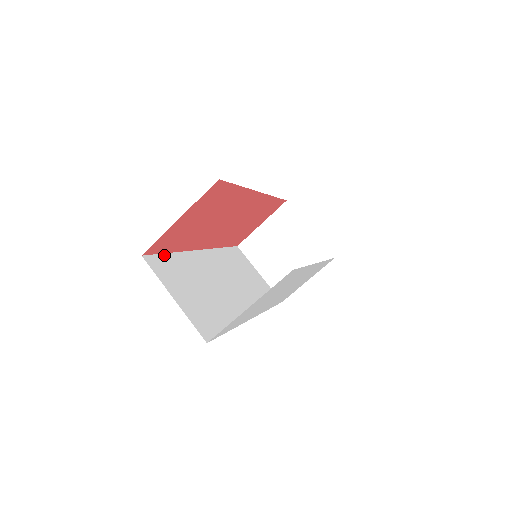
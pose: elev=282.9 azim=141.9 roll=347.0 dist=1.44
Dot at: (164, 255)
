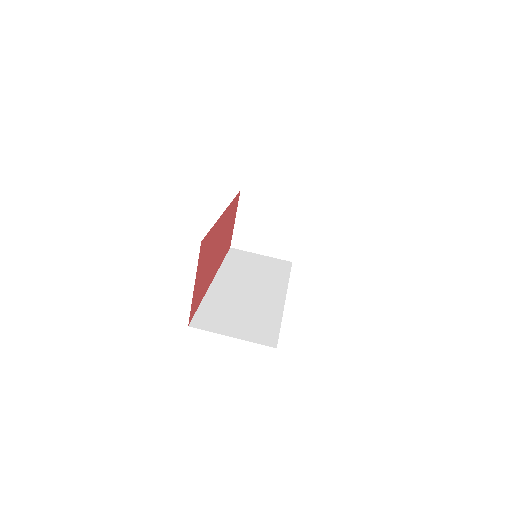
Dot at: (199, 310)
